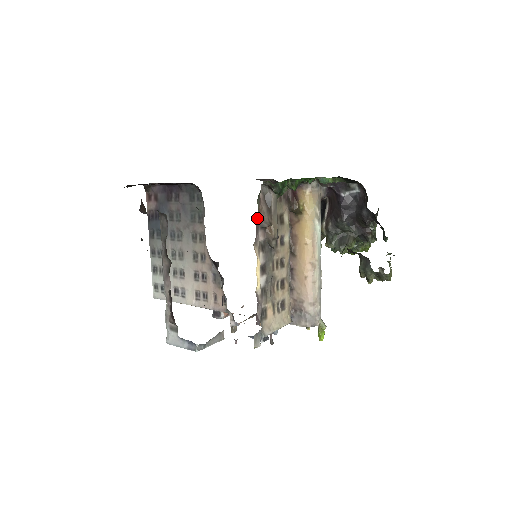
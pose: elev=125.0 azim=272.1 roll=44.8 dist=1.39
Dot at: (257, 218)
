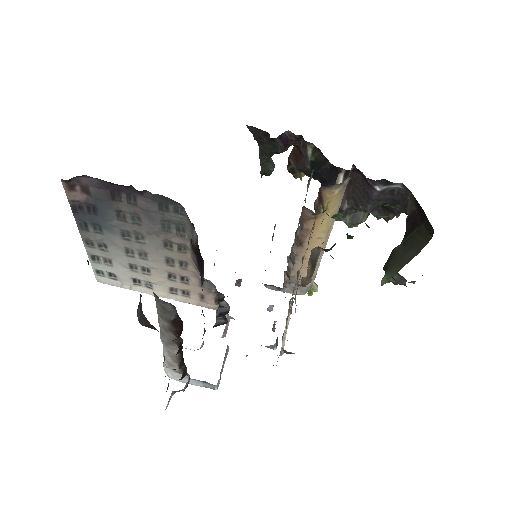
Dot at: occluded
